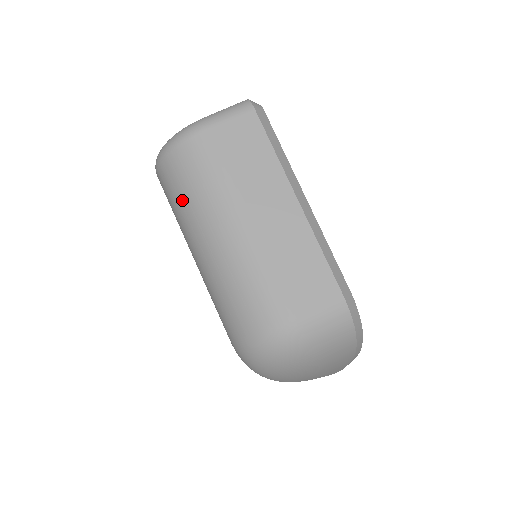
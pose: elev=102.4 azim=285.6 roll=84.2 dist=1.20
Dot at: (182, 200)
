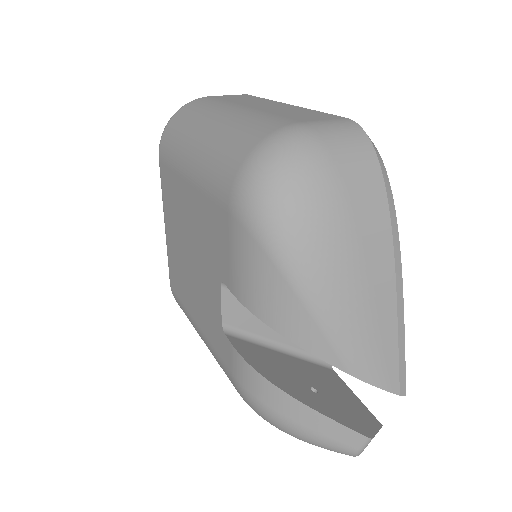
Dot at: (182, 128)
